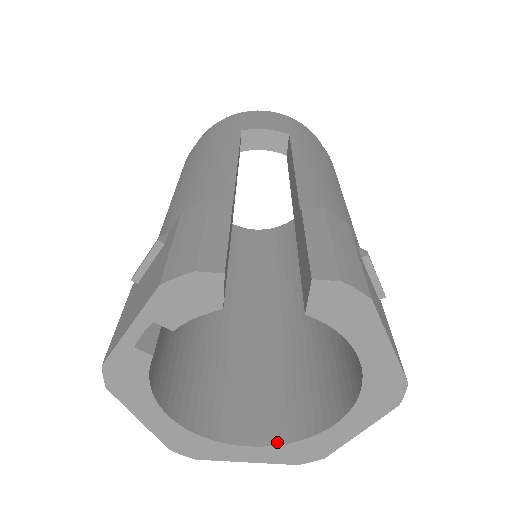
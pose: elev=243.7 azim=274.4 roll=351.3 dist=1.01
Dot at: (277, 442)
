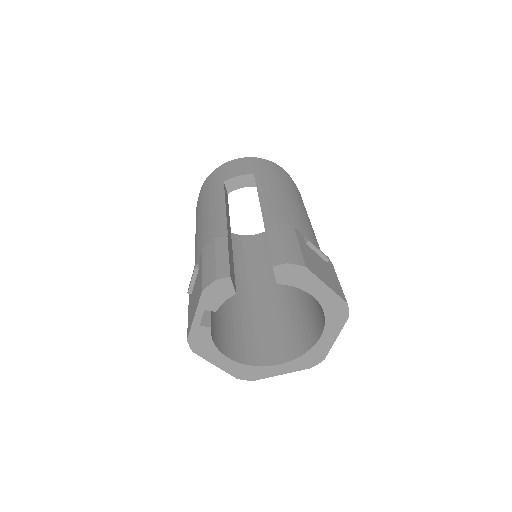
Dot at: (294, 358)
